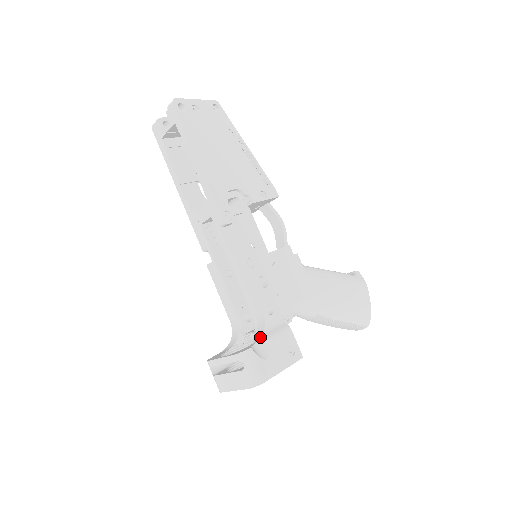
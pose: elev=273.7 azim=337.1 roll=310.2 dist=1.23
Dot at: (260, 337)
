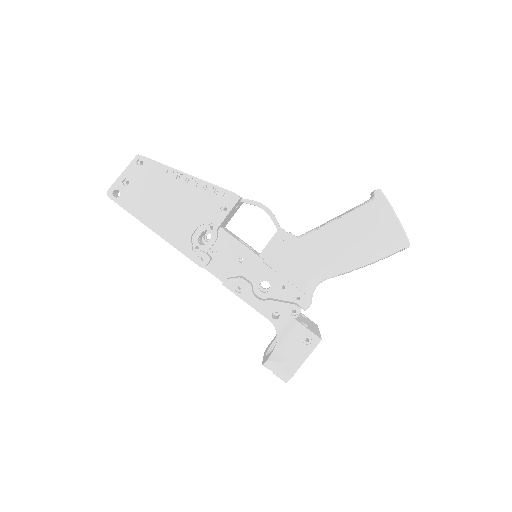
Dot at: (276, 342)
